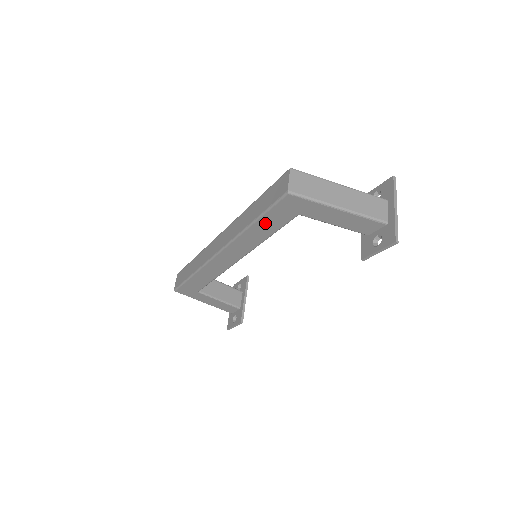
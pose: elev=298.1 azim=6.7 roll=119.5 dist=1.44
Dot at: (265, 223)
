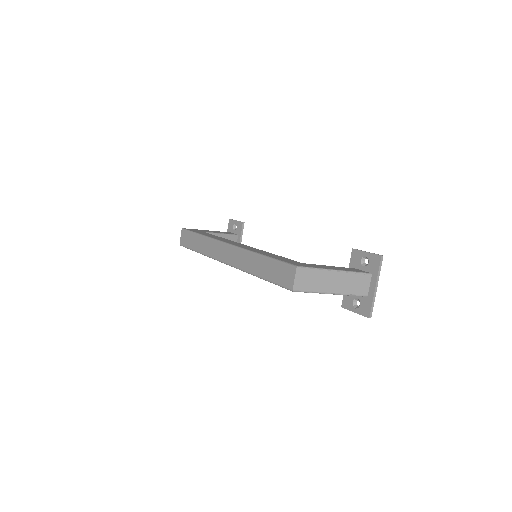
Dot at: occluded
